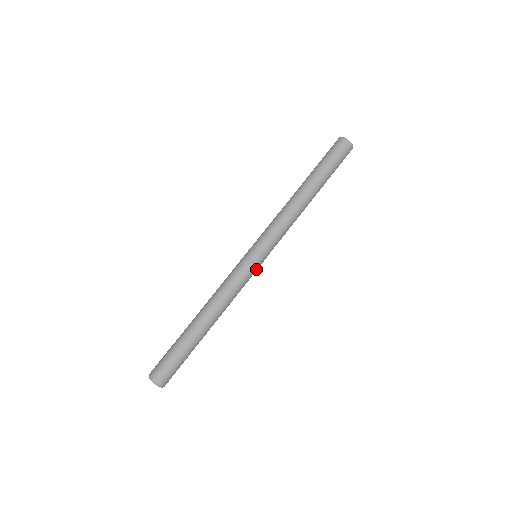
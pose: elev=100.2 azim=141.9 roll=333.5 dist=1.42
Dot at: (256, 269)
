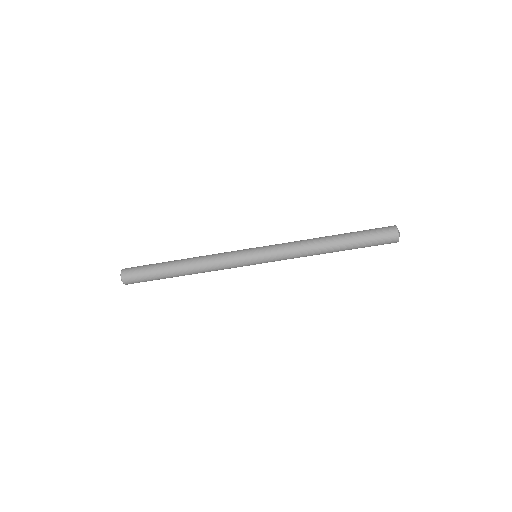
Dot at: (248, 265)
